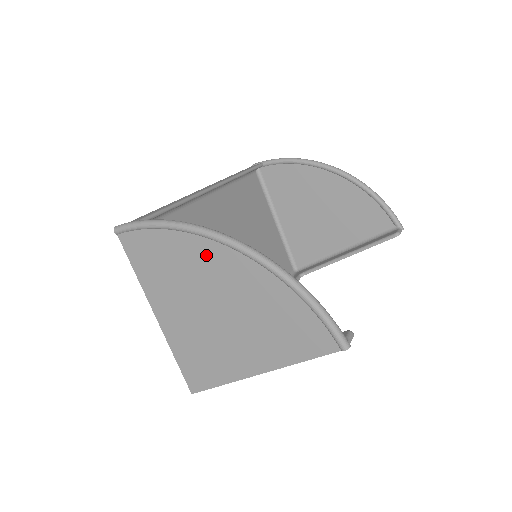
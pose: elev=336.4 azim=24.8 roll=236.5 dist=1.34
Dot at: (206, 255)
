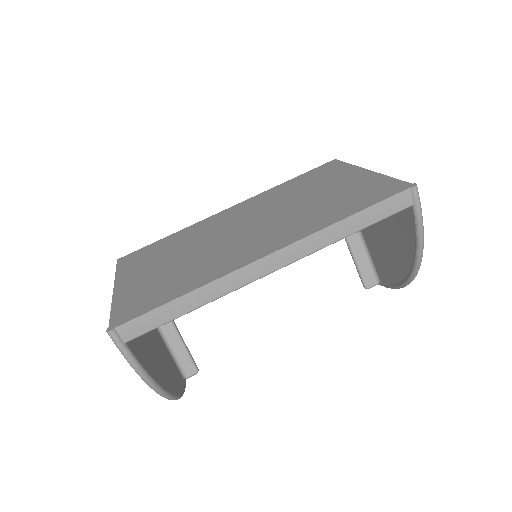
Dot at: occluded
